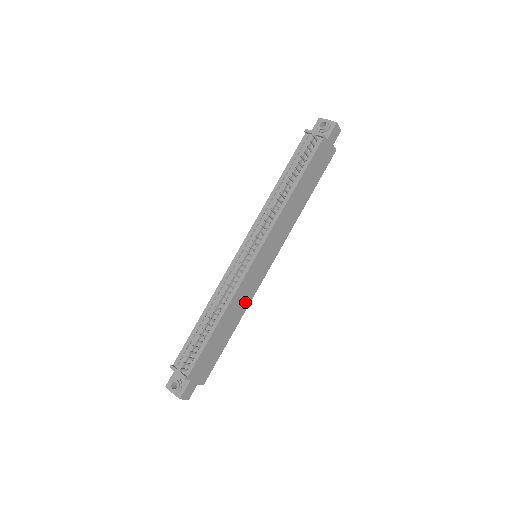
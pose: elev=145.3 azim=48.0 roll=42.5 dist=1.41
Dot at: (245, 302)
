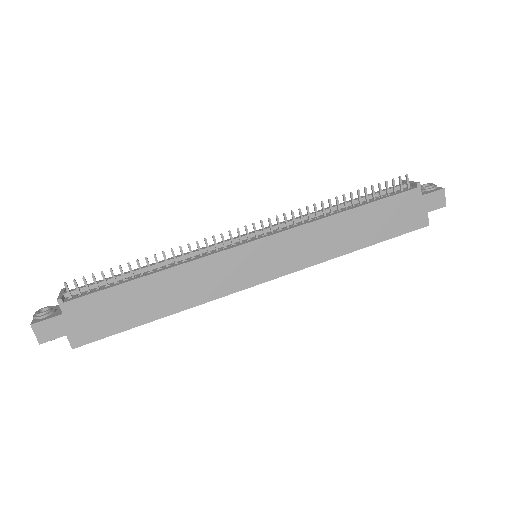
Dot at: (203, 292)
